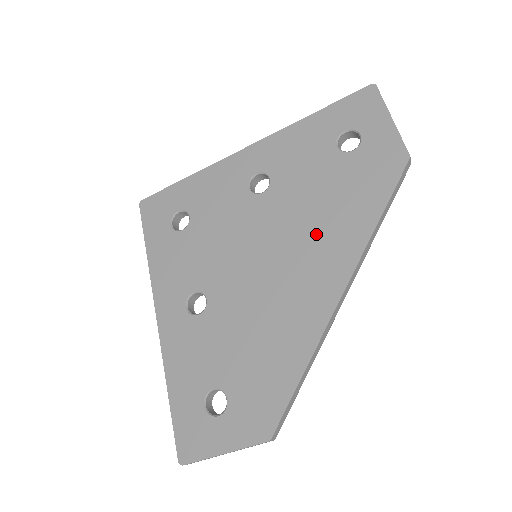
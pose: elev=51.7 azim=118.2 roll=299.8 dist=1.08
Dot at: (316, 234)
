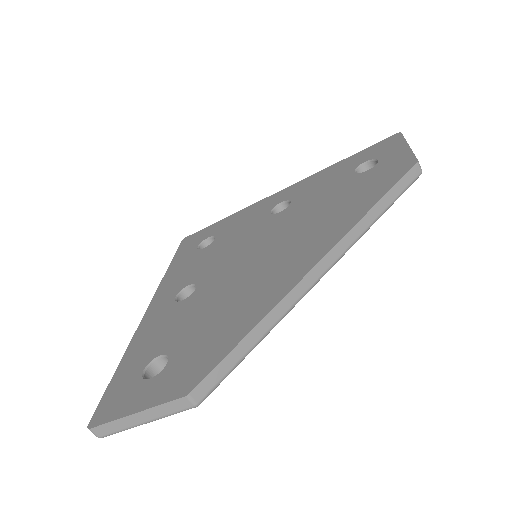
Dot at: (313, 226)
